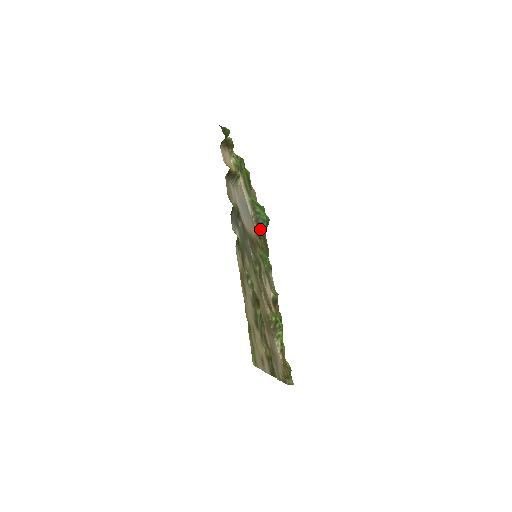
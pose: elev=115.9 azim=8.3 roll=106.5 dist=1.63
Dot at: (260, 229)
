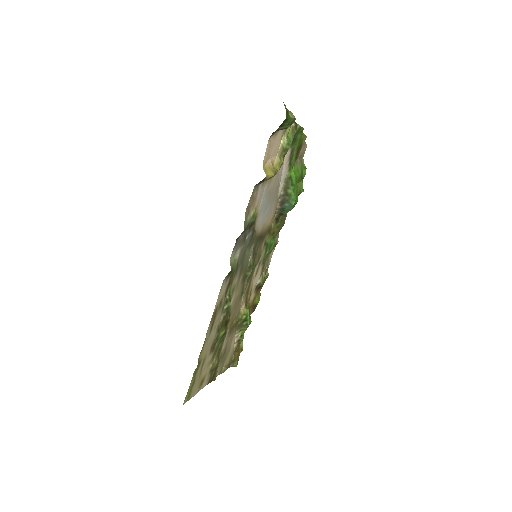
Dot at: (281, 213)
